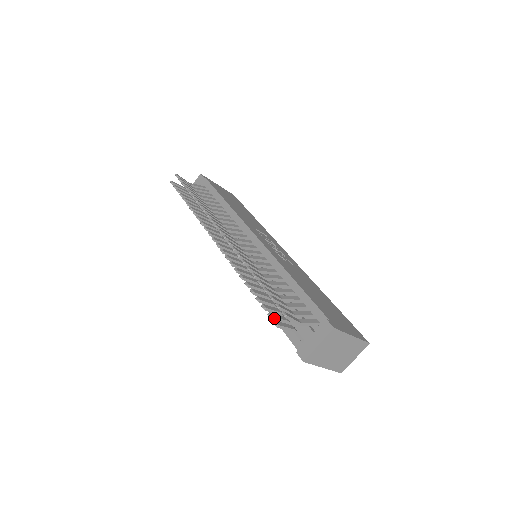
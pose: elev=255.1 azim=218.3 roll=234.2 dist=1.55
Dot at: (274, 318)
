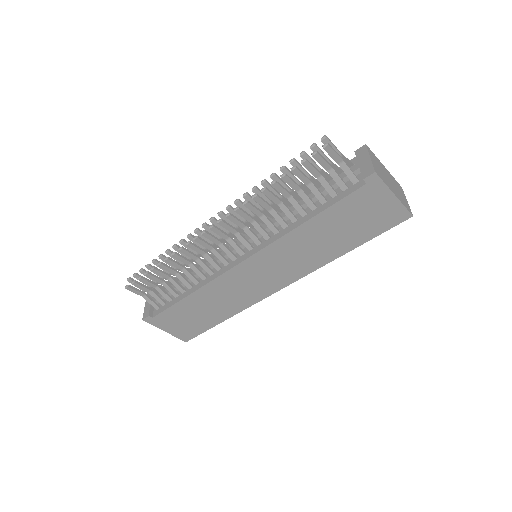
Dot at: (319, 155)
